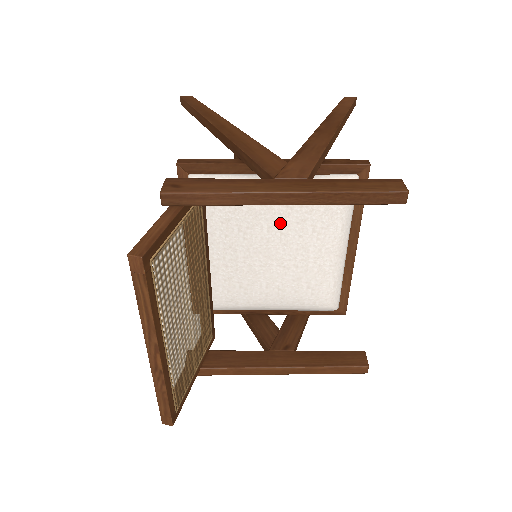
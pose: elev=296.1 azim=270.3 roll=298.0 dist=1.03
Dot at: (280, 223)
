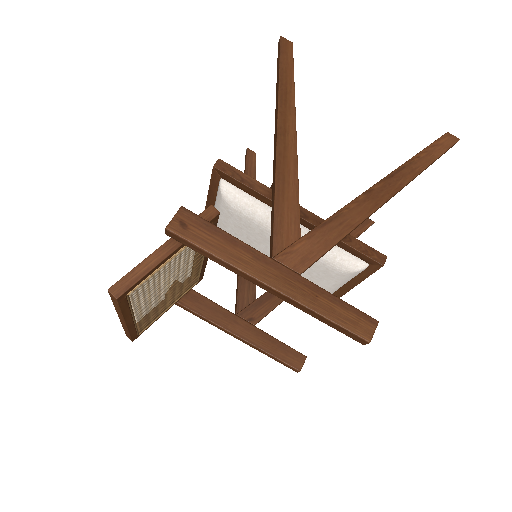
Dot at: occluded
